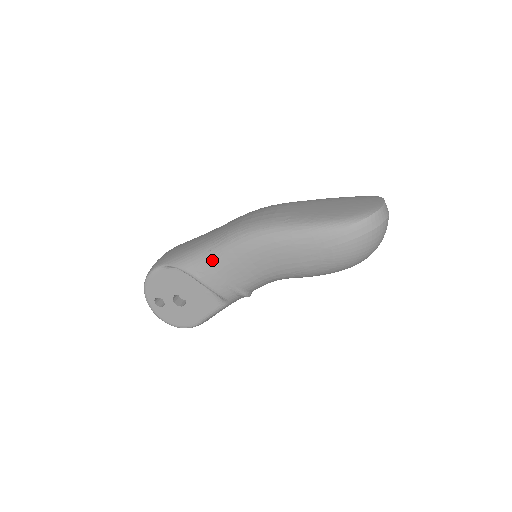
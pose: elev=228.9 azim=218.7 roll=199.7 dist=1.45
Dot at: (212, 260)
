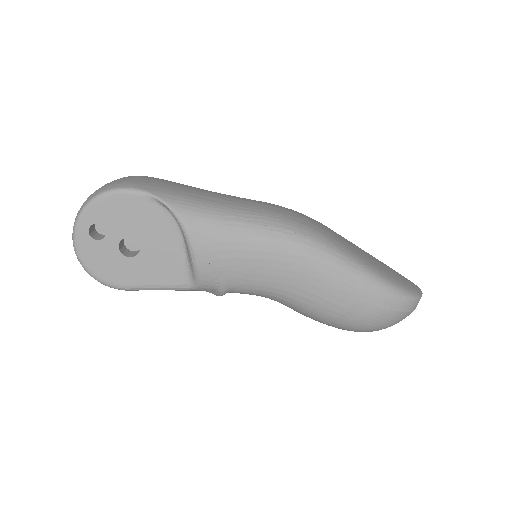
Dot at: (229, 232)
